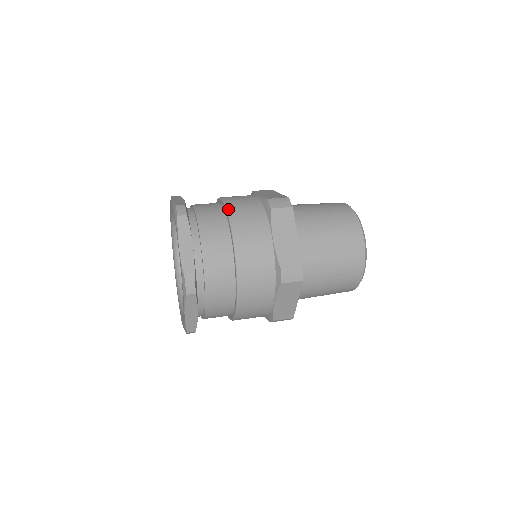
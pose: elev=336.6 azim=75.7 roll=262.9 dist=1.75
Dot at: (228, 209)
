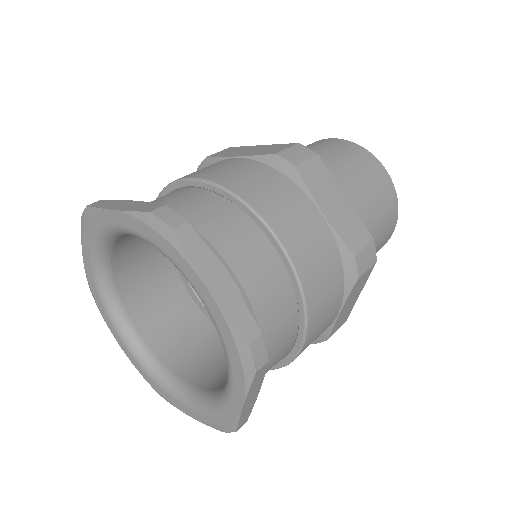
Dot at: (305, 292)
